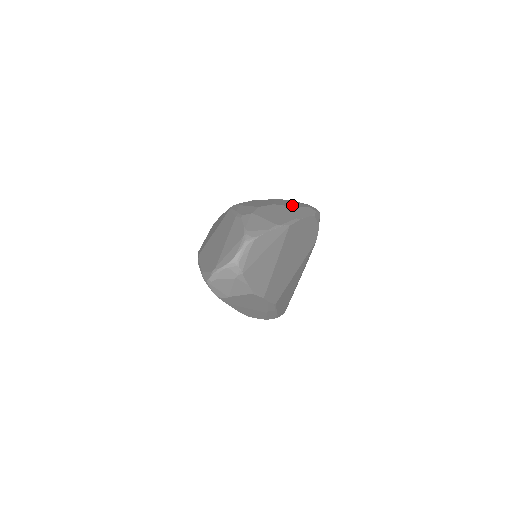
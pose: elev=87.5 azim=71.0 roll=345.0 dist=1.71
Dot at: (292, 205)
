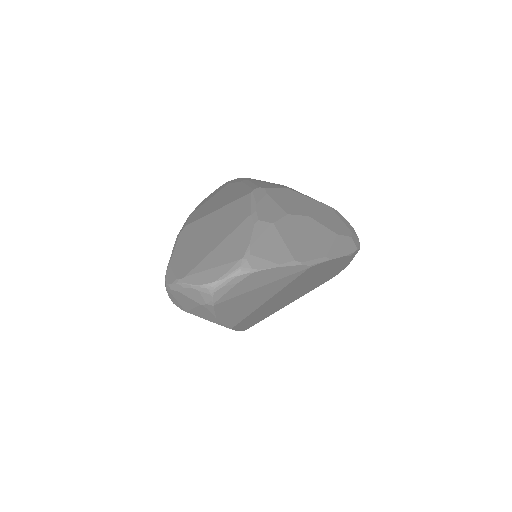
Dot at: (332, 226)
